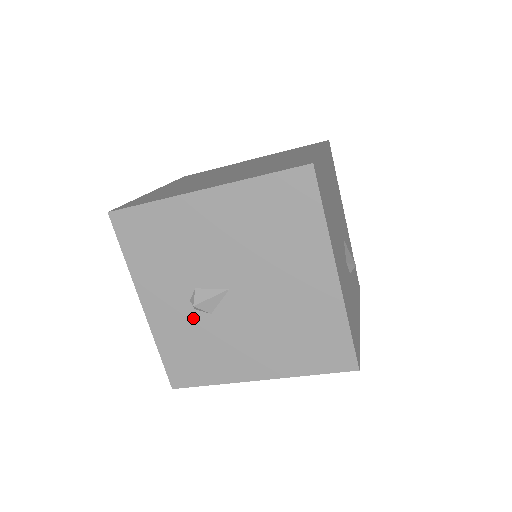
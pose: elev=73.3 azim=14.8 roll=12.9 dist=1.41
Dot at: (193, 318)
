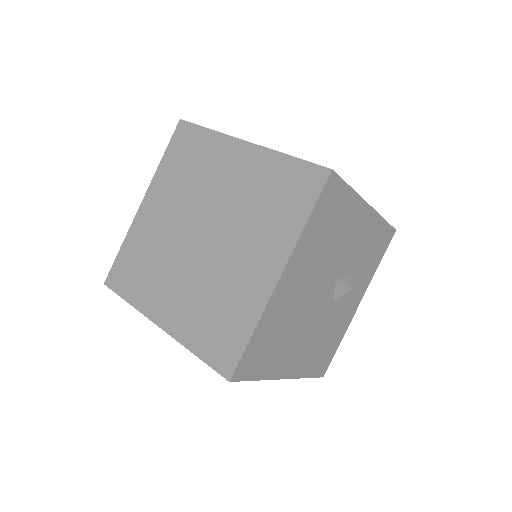
Dot at: occluded
